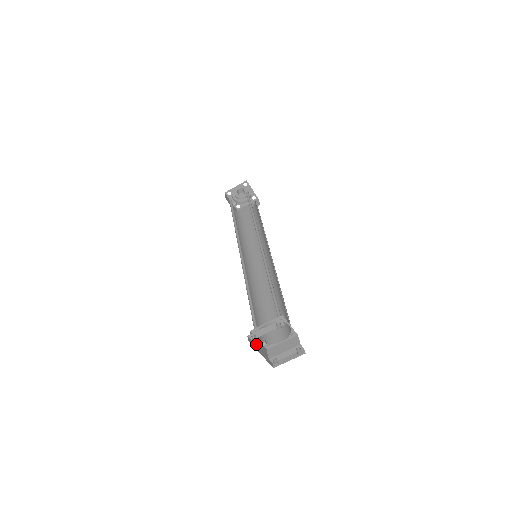
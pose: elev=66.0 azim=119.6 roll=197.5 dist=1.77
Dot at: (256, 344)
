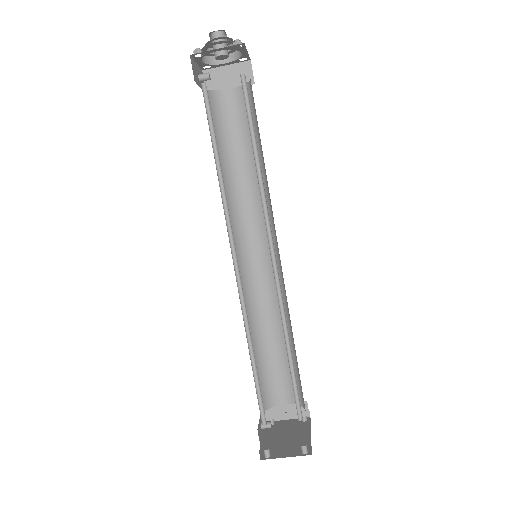
Dot at: (261, 434)
